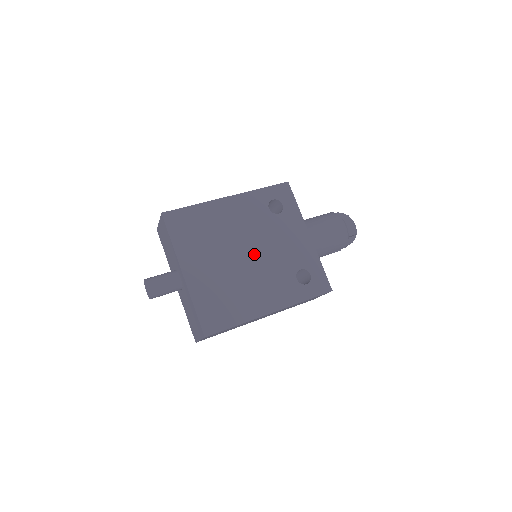
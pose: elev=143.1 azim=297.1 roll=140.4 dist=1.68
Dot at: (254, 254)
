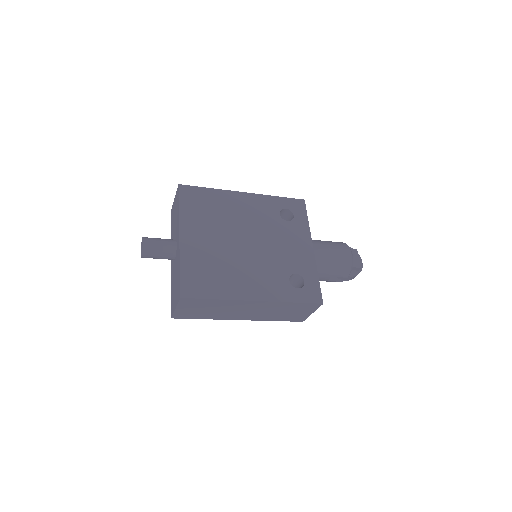
Dot at: (254, 245)
